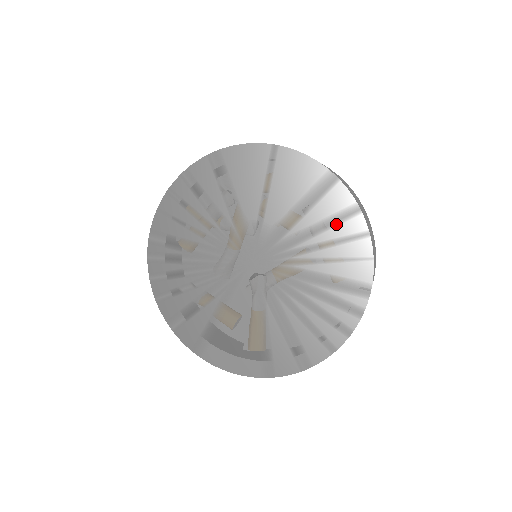
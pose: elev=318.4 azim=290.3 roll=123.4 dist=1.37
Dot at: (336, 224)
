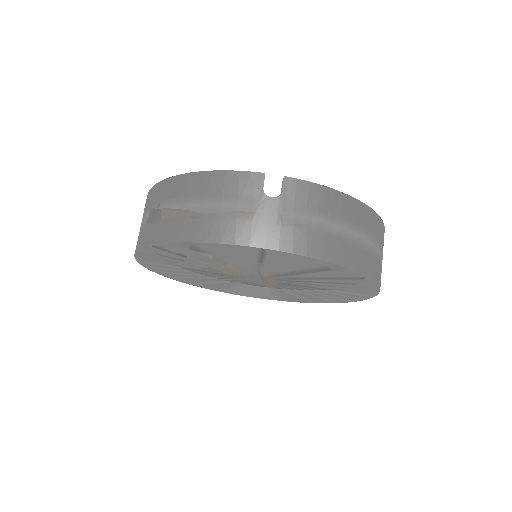
Dot at: (343, 280)
